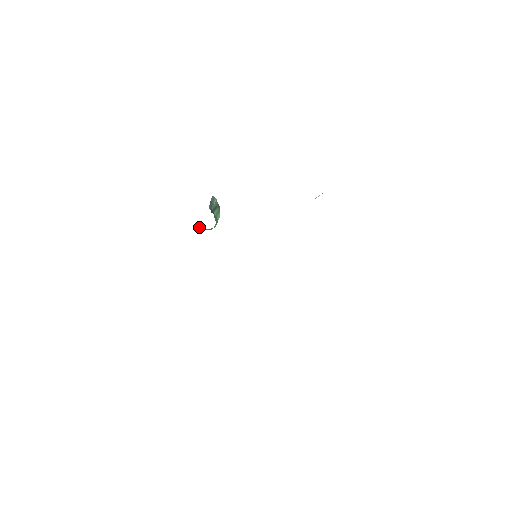
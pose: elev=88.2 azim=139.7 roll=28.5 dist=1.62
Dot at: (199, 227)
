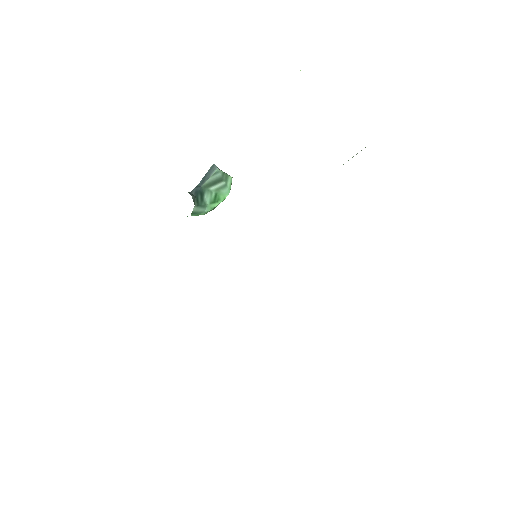
Dot at: occluded
